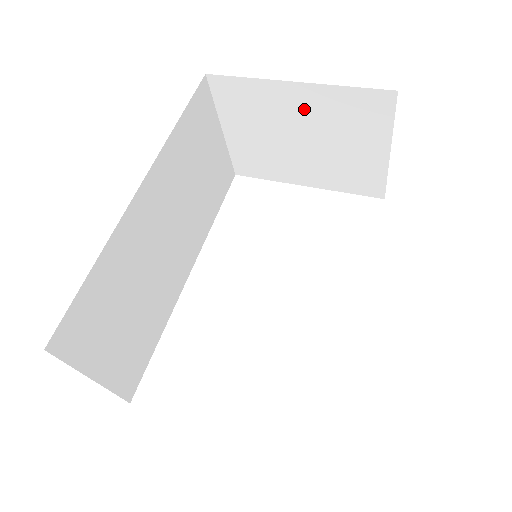
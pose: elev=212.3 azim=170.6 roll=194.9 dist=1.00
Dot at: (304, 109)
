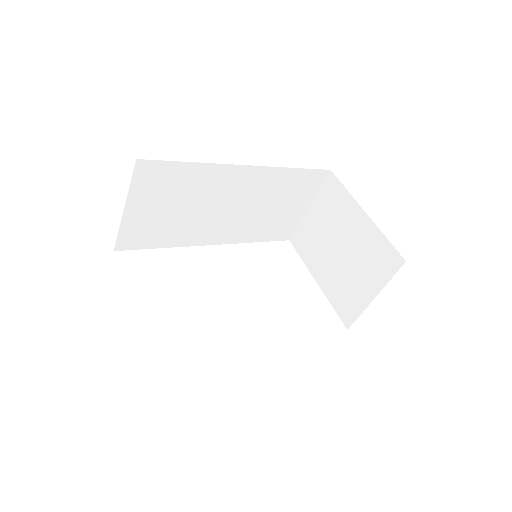
Dot at: (356, 231)
